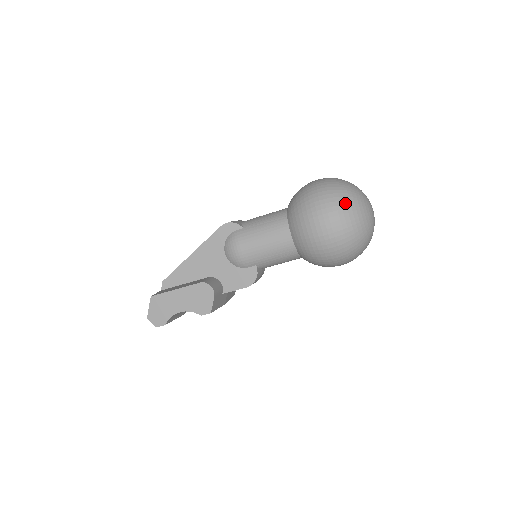
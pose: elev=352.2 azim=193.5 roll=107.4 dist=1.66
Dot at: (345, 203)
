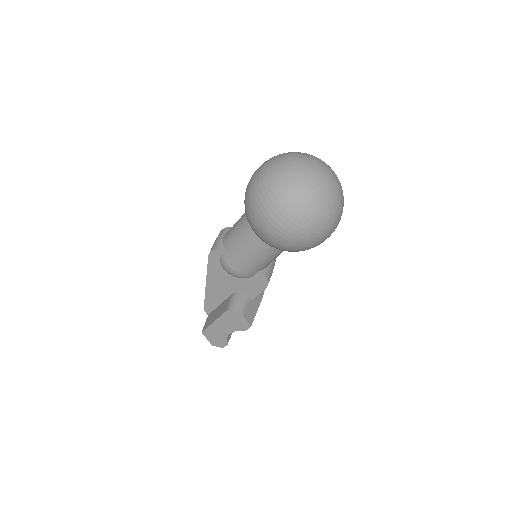
Dot at: (286, 202)
